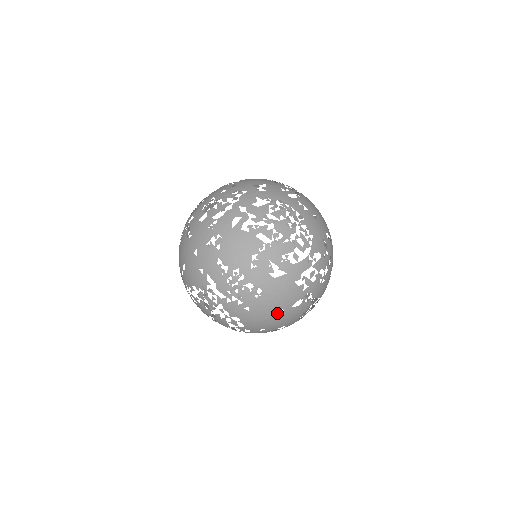
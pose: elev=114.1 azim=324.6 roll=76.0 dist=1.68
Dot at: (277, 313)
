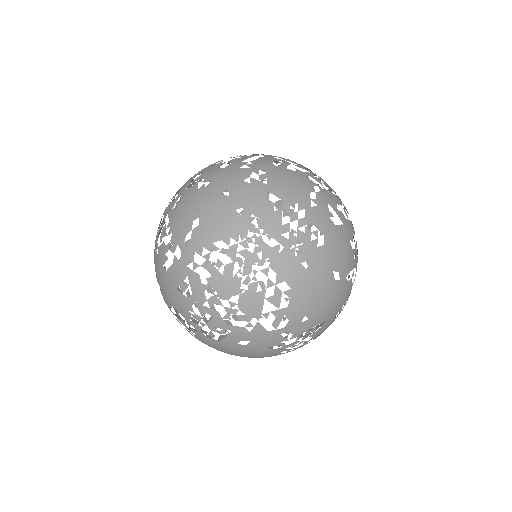
Dot at: (333, 282)
